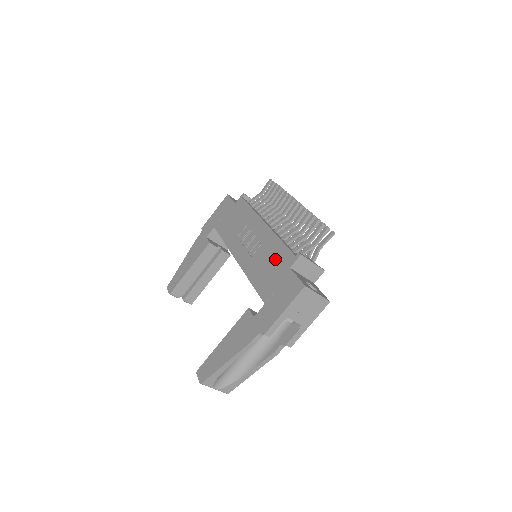
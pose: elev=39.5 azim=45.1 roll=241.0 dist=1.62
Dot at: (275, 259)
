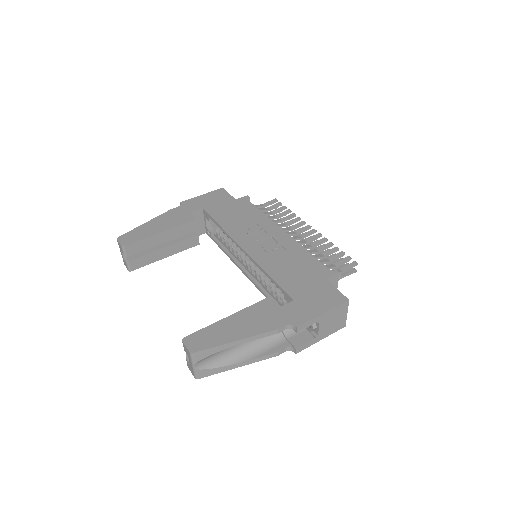
Dot at: (304, 265)
